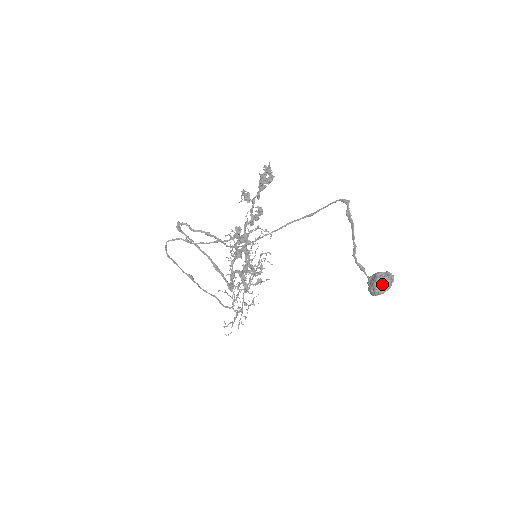
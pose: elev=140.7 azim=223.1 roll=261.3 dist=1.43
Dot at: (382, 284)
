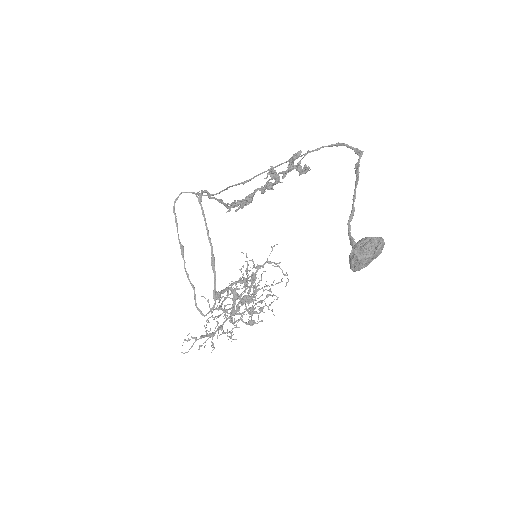
Dot at: (366, 244)
